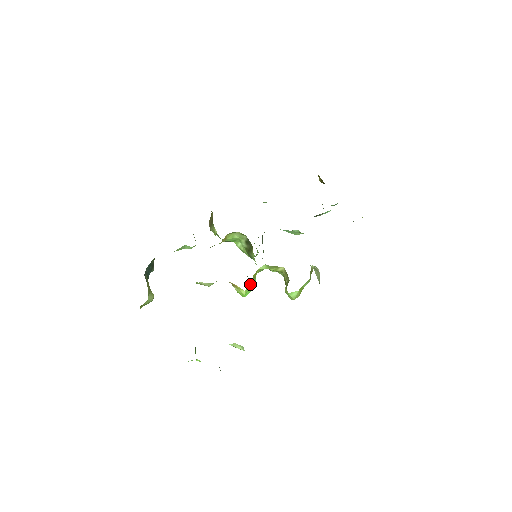
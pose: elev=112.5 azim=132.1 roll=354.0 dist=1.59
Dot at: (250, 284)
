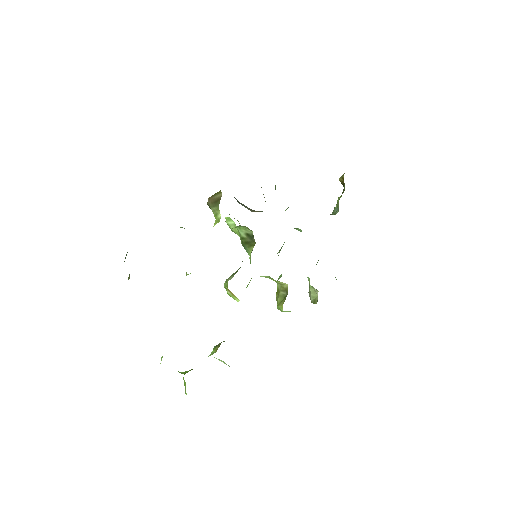
Dot at: occluded
